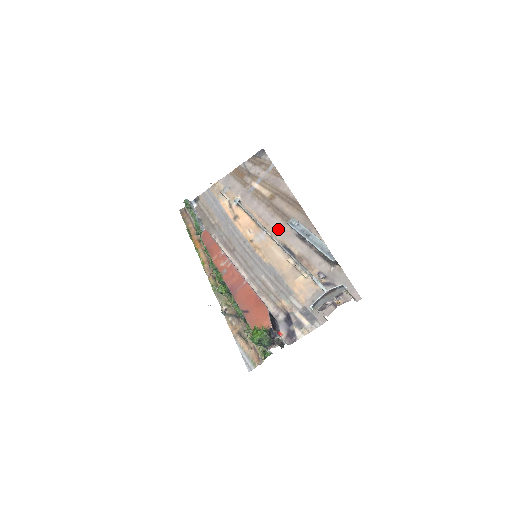
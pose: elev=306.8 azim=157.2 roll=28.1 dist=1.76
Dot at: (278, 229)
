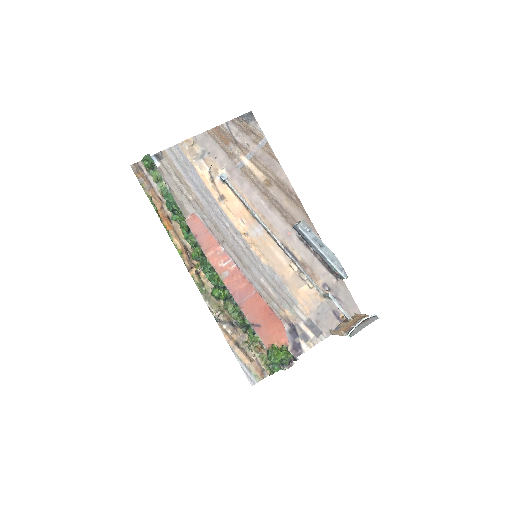
Dot at: (278, 226)
